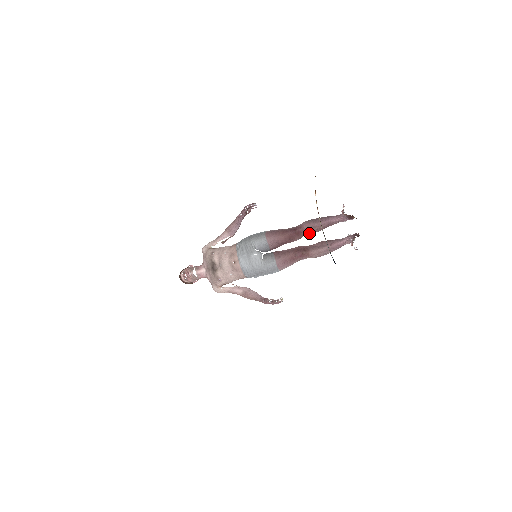
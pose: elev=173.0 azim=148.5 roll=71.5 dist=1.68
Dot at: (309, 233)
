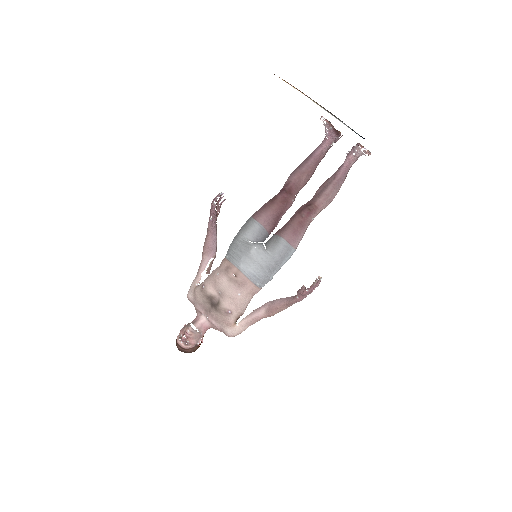
Dot at: (301, 186)
